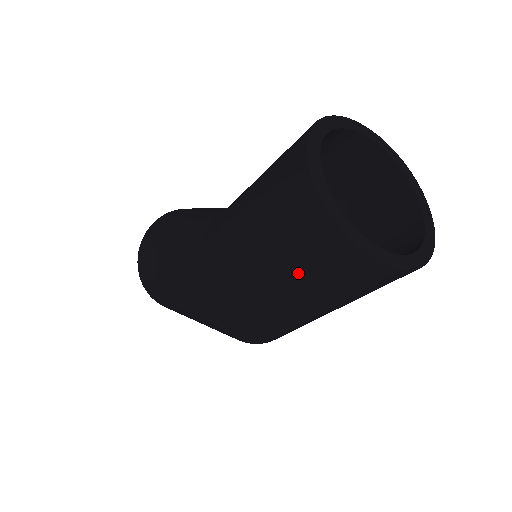
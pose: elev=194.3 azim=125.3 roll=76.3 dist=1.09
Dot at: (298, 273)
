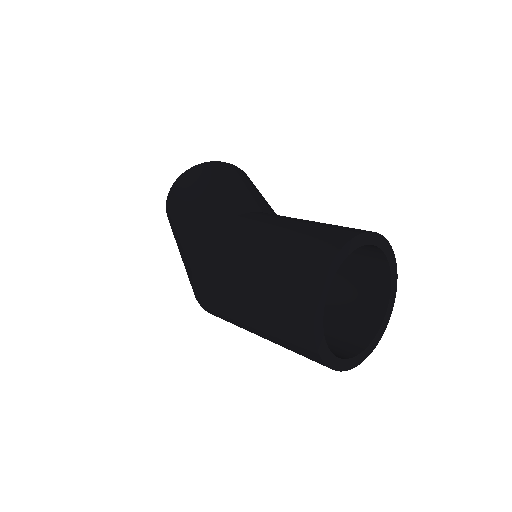
Dot at: (268, 306)
